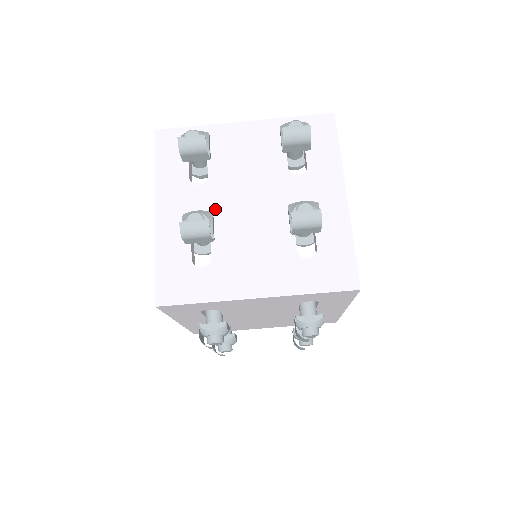
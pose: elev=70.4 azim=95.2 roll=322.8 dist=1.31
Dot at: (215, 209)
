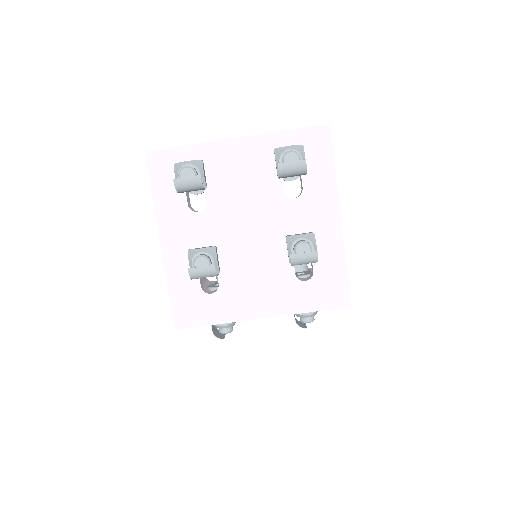
Dot at: (217, 237)
